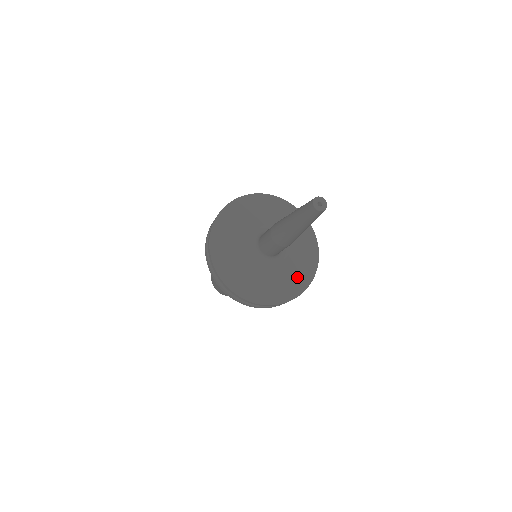
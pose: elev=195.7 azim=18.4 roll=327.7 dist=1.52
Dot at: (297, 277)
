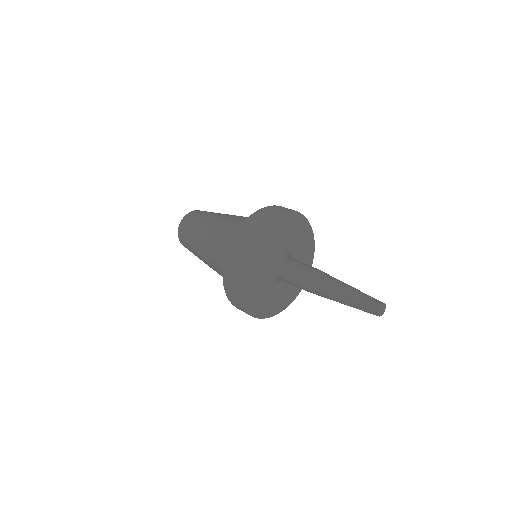
Dot at: (284, 298)
